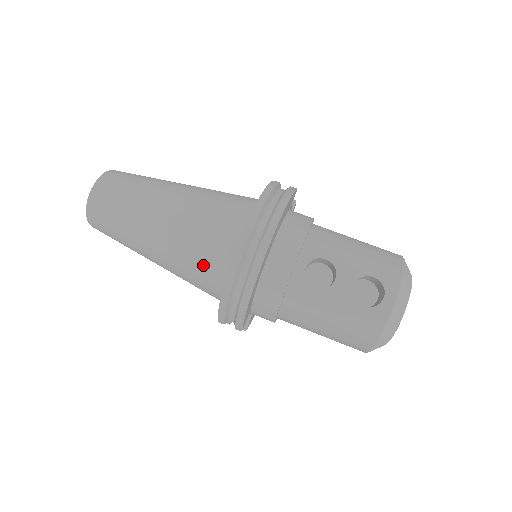
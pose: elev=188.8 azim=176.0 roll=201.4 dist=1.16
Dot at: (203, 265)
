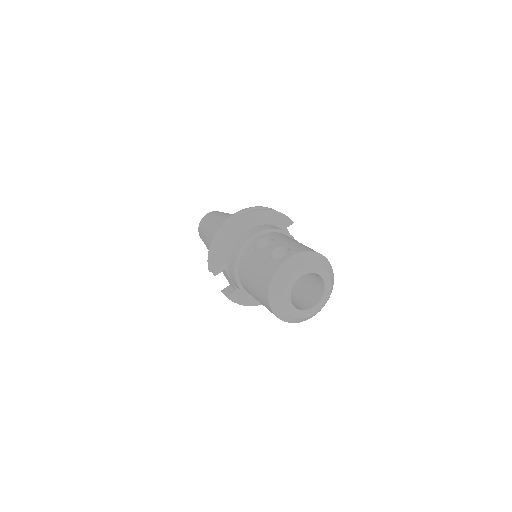
Dot at: occluded
